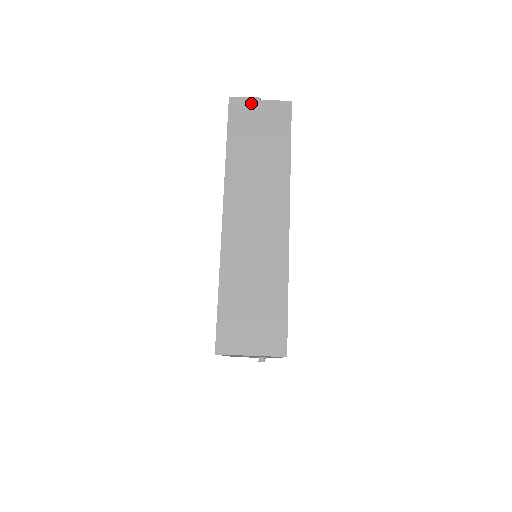
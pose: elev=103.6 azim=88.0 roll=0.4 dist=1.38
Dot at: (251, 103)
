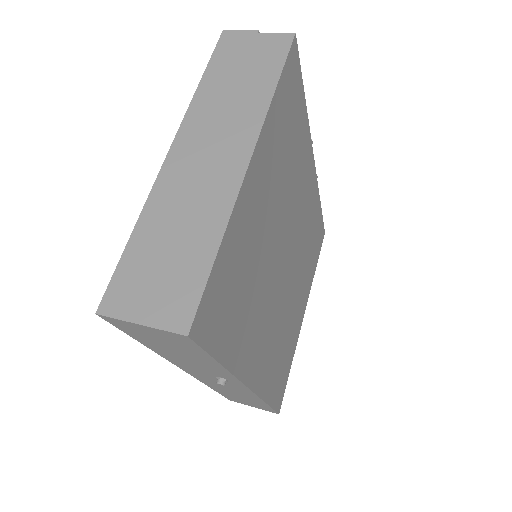
Dot at: (246, 36)
